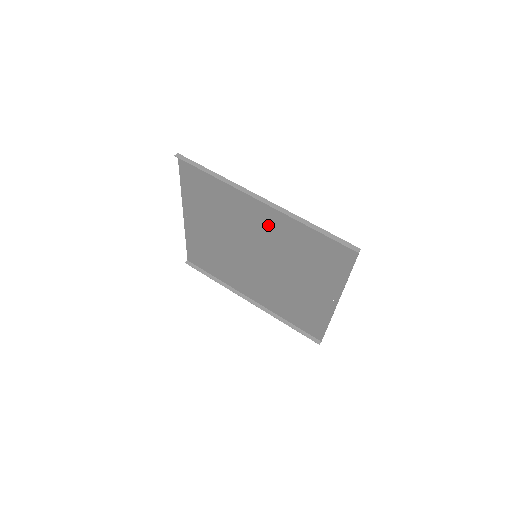
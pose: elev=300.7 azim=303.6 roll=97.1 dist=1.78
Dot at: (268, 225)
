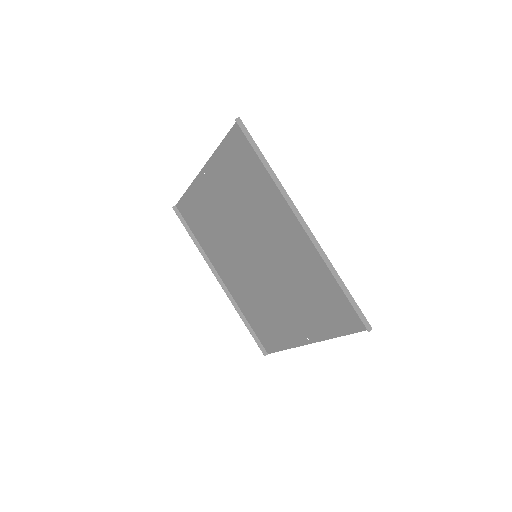
Dot at: (291, 245)
